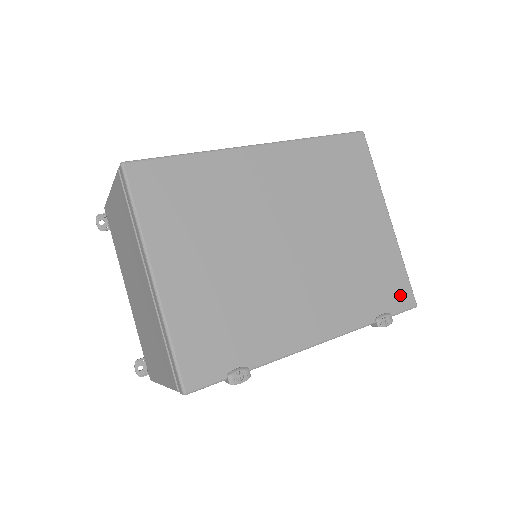
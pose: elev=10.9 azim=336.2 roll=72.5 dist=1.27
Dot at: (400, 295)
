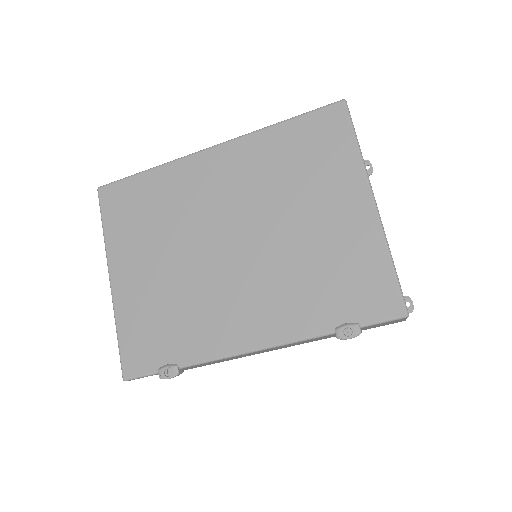
Dot at: (379, 300)
